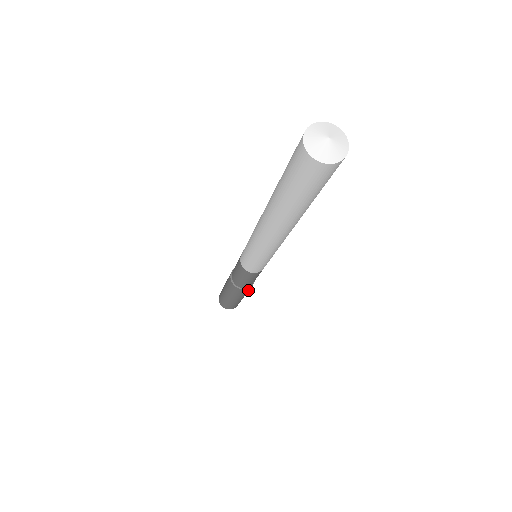
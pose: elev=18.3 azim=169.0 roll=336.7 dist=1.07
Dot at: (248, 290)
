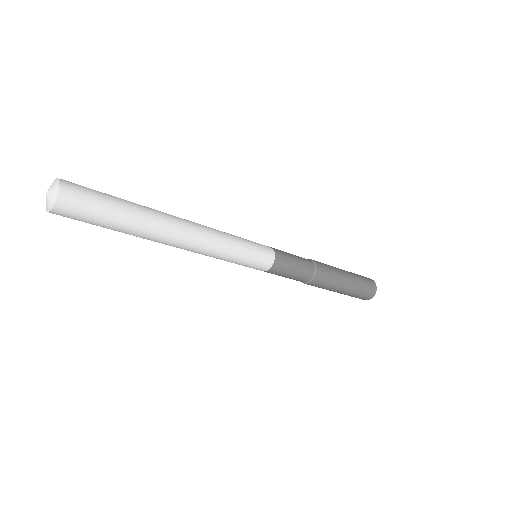
Dot at: (327, 270)
